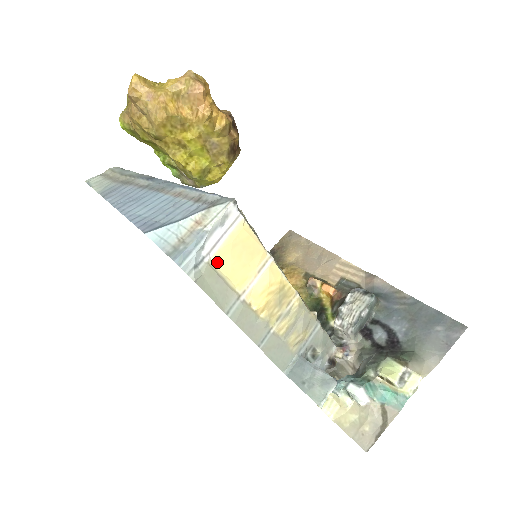
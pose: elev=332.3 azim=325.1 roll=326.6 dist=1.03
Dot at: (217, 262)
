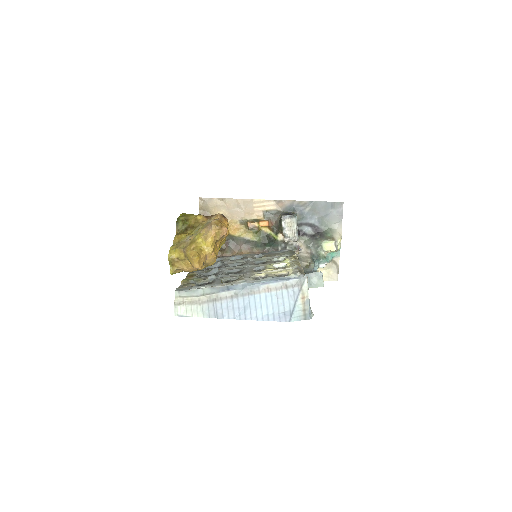
Dot at: occluded
